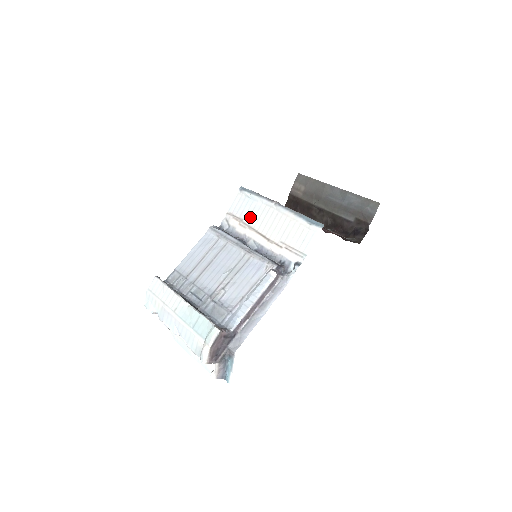
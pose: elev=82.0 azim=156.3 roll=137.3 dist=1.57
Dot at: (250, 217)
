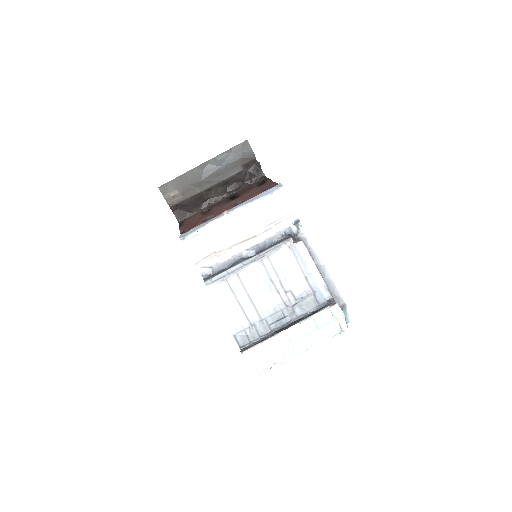
Dot at: (219, 243)
